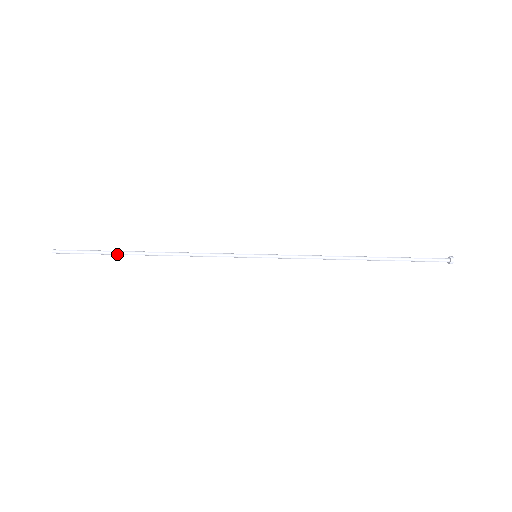
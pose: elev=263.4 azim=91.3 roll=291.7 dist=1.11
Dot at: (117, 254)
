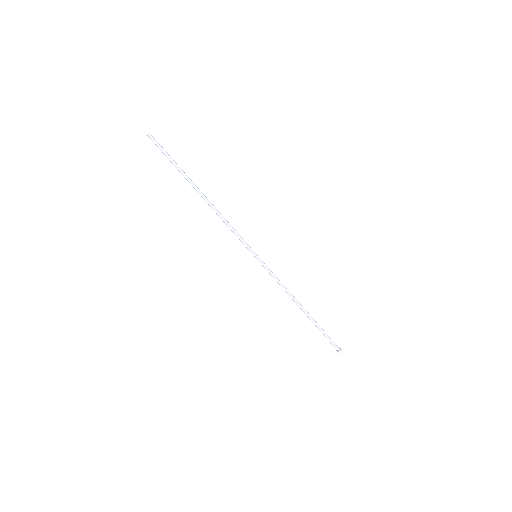
Dot at: (184, 176)
